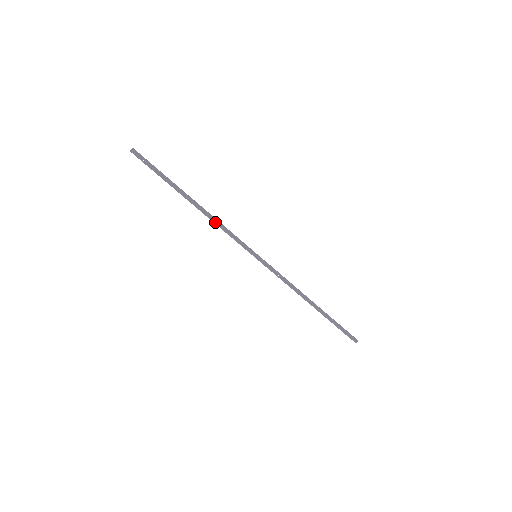
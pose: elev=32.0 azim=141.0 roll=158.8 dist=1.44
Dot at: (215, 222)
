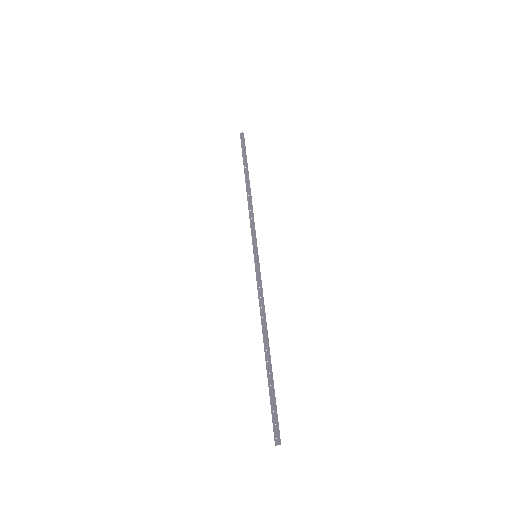
Dot at: (250, 208)
